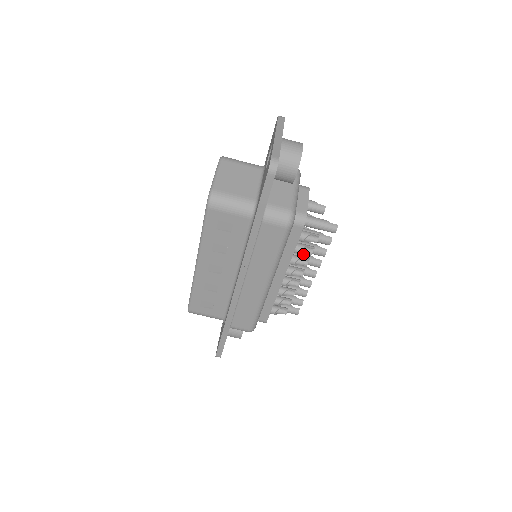
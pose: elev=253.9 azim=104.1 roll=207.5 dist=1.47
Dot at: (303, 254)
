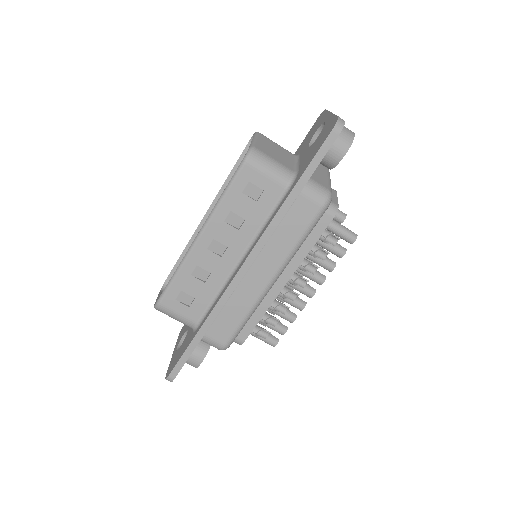
Dot at: occluded
